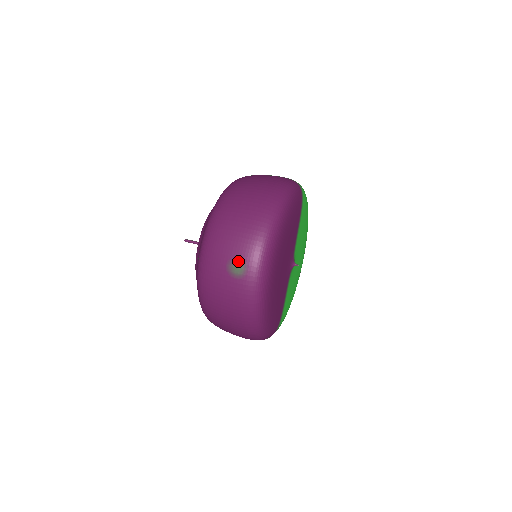
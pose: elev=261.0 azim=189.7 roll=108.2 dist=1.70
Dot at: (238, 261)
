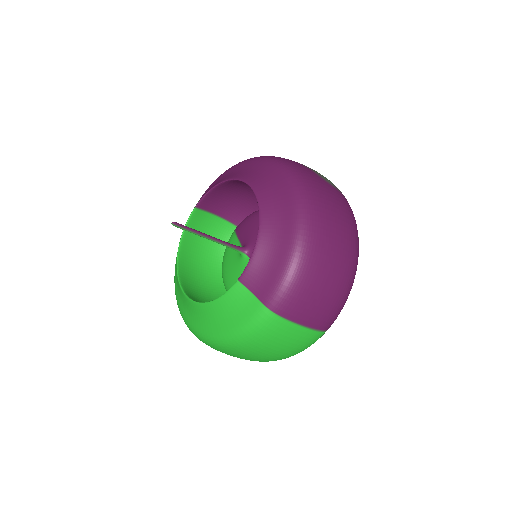
Dot at: (322, 175)
